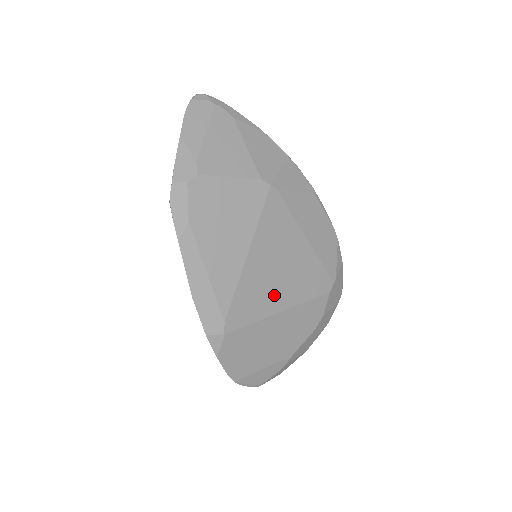
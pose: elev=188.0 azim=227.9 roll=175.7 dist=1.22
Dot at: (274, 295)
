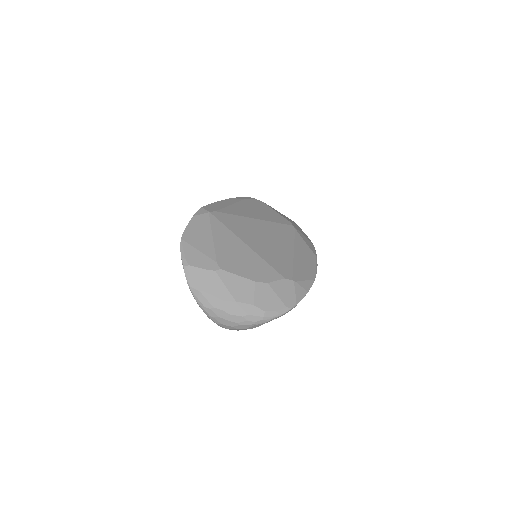
Dot at: (250, 238)
